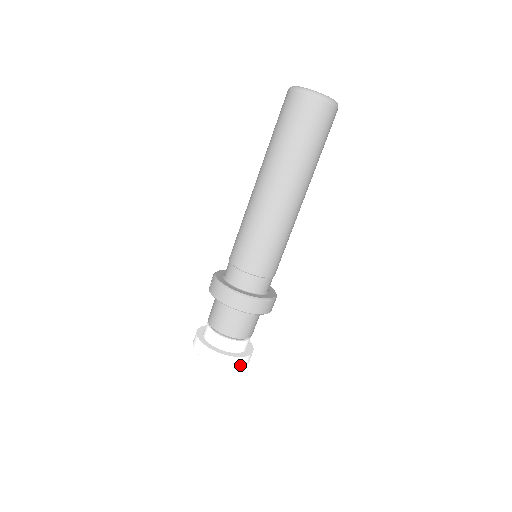
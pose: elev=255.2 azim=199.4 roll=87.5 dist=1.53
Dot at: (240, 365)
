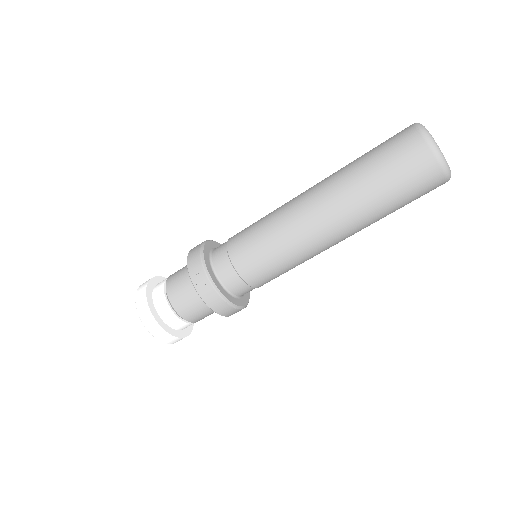
Dot at: occluded
